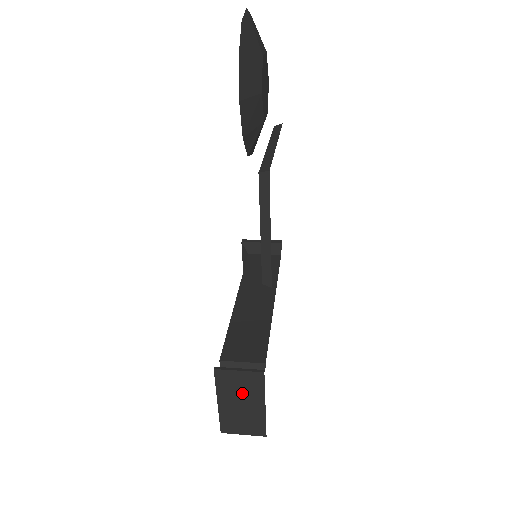
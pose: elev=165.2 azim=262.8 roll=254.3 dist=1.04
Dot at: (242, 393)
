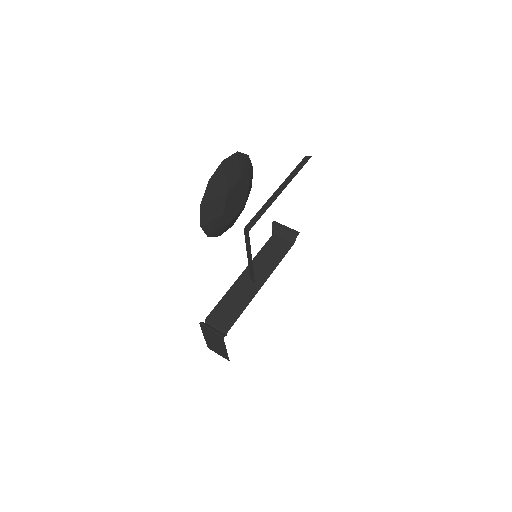
Dot at: (215, 339)
